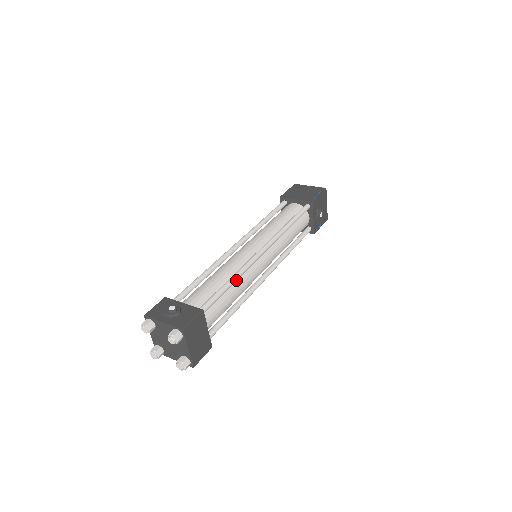
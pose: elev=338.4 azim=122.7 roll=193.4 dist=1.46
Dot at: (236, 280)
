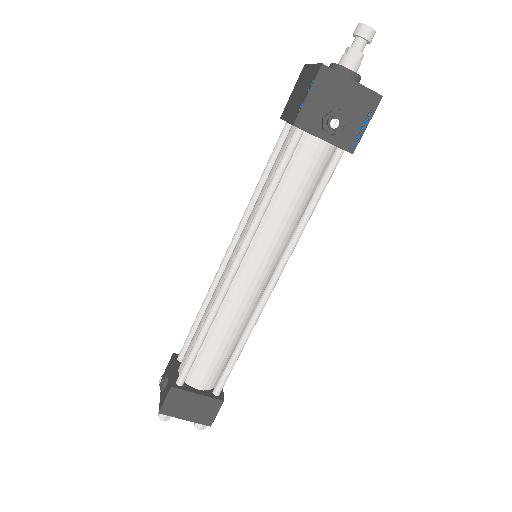
Dot at: (208, 328)
